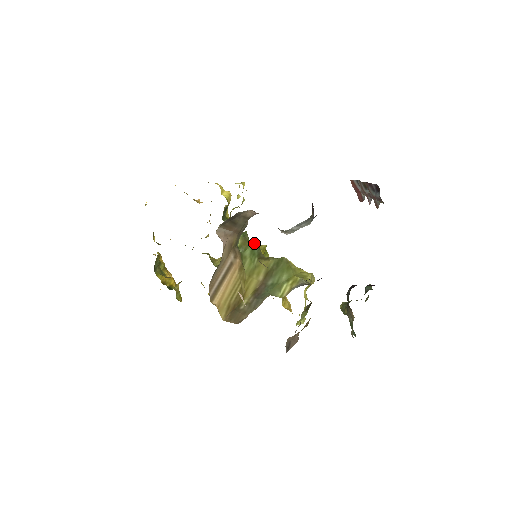
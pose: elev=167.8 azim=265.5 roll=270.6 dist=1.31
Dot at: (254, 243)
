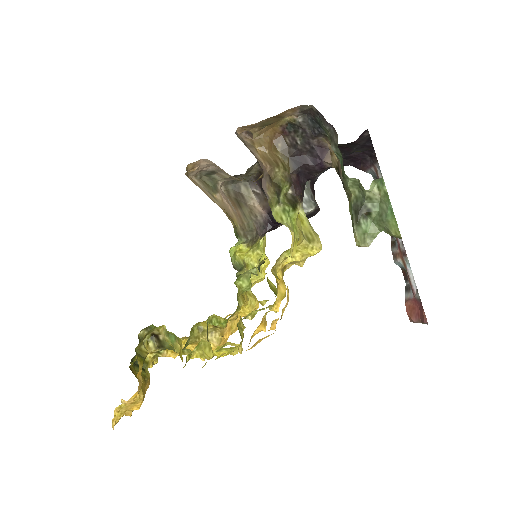
Dot at: occluded
